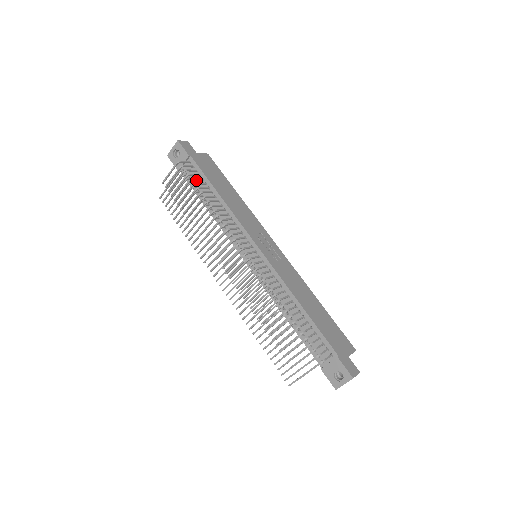
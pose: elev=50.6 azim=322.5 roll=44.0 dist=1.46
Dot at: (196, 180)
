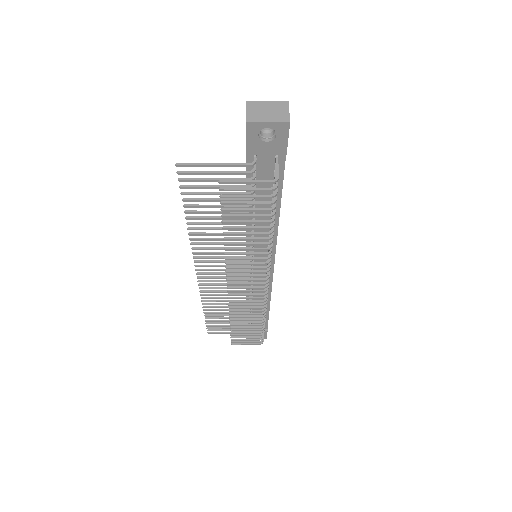
Dot at: occluded
